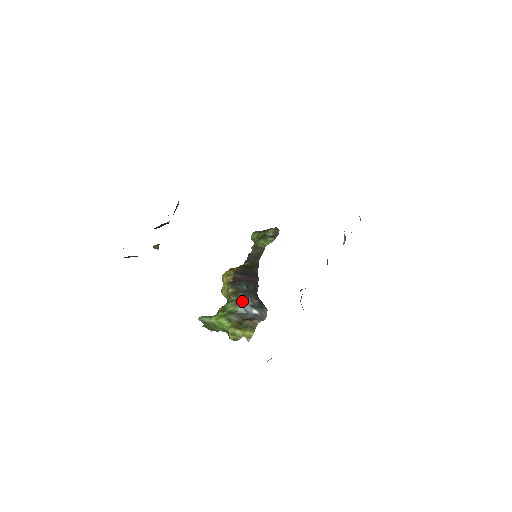
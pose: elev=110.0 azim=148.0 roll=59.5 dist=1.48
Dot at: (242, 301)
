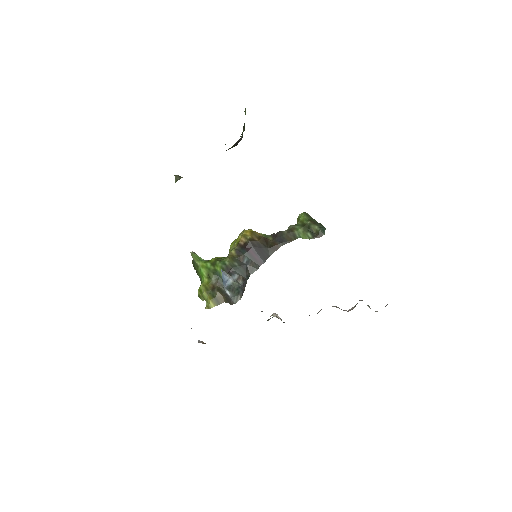
Dot at: (225, 275)
